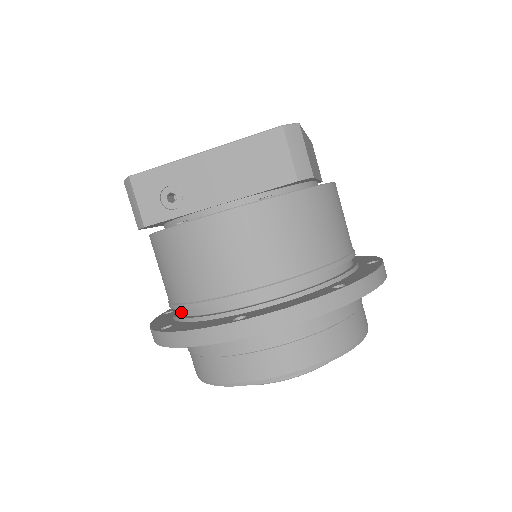
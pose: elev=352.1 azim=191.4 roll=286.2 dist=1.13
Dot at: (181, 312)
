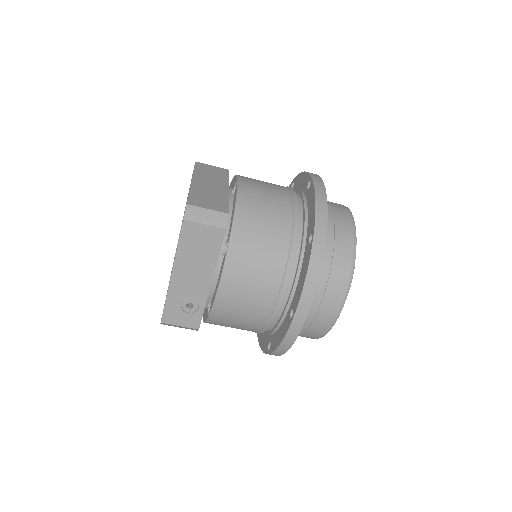
Dot at: occluded
